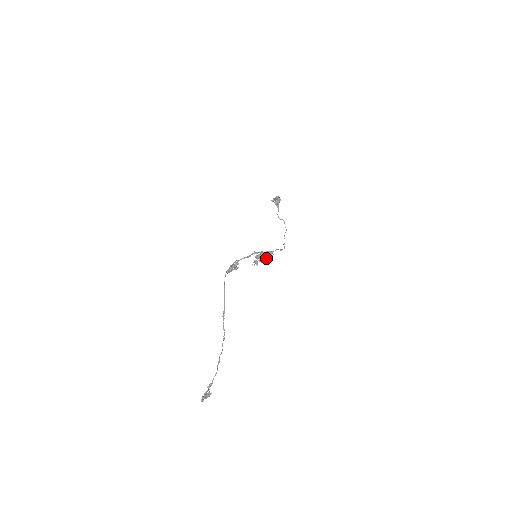
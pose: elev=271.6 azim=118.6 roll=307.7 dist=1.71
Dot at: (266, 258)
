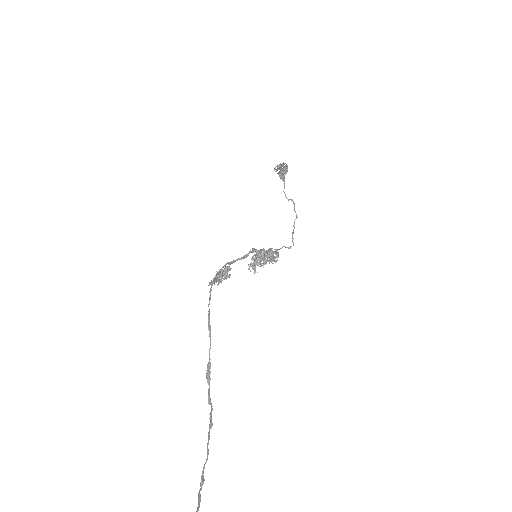
Dot at: (269, 260)
